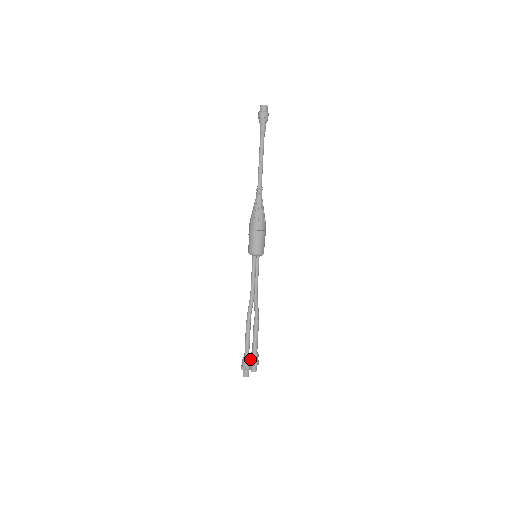
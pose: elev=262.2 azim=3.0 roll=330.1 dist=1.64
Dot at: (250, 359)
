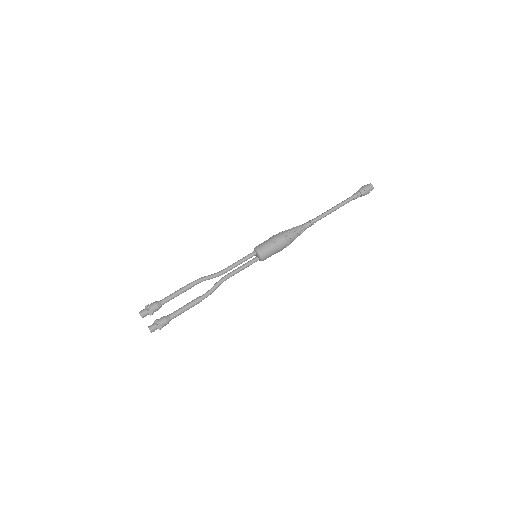
Dot at: (159, 307)
